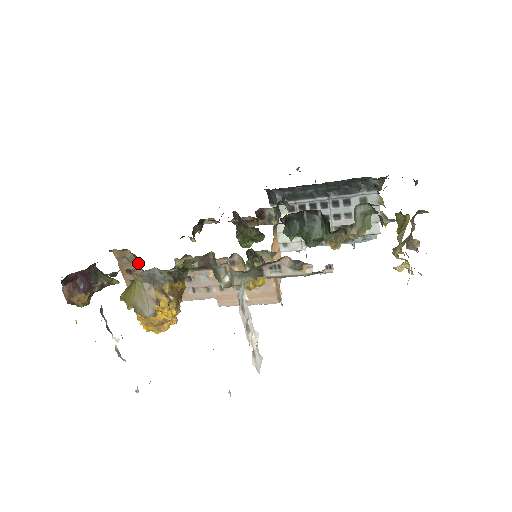
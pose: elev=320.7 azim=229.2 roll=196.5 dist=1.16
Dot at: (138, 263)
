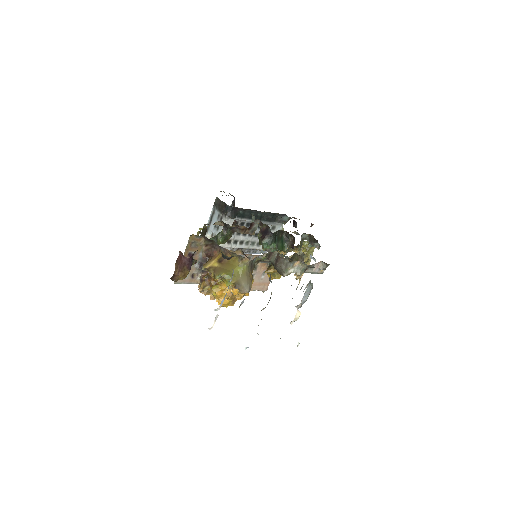
Dot at: (202, 249)
